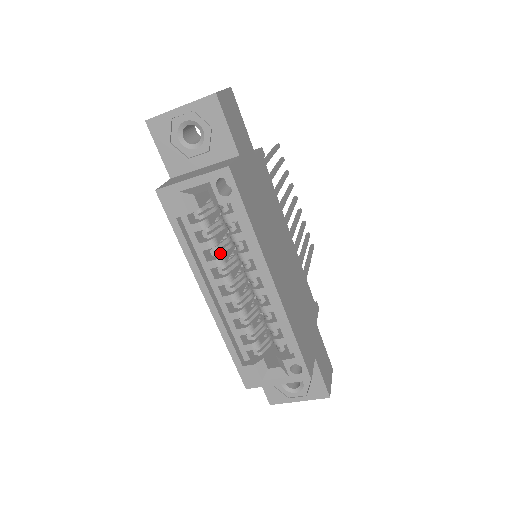
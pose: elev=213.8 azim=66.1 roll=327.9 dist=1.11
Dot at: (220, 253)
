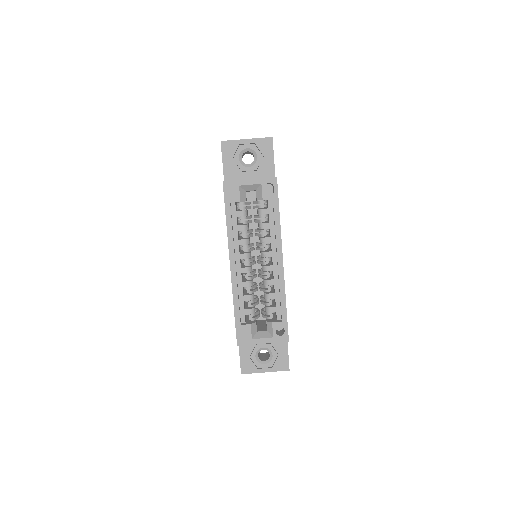
Dot at: (248, 236)
